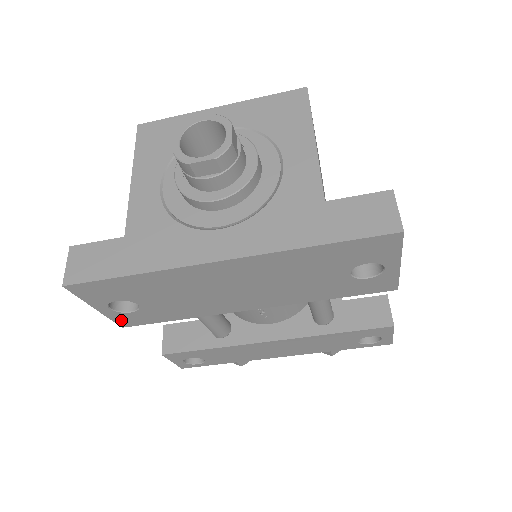
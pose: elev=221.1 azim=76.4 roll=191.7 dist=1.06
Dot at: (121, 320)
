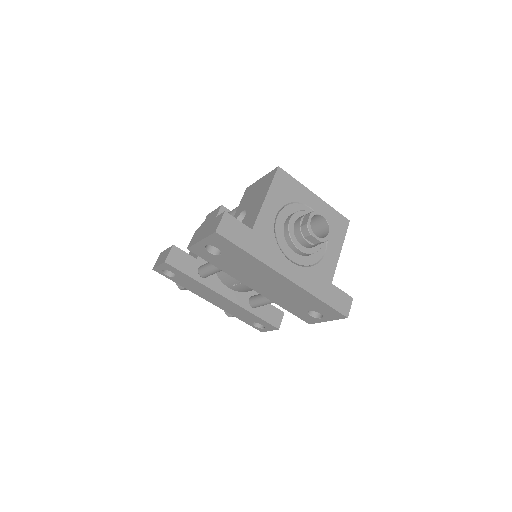
Dot at: (196, 249)
